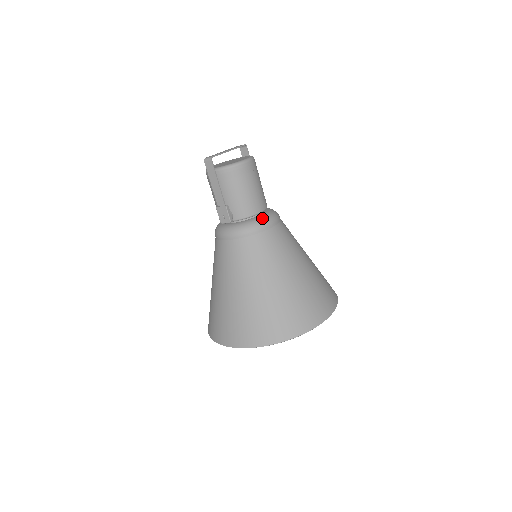
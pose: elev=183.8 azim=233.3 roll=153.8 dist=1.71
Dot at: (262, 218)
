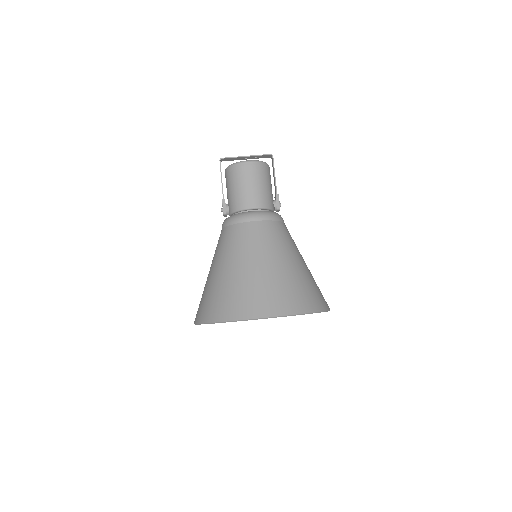
Dot at: (244, 213)
